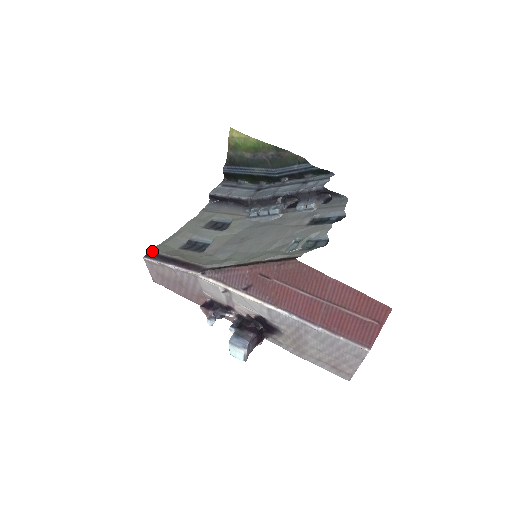
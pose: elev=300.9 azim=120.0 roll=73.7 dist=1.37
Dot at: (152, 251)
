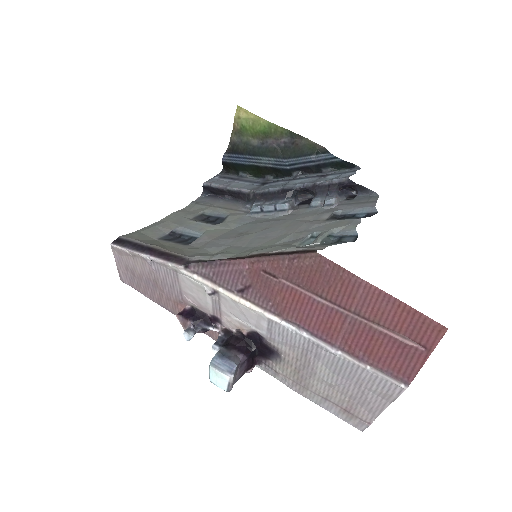
Dot at: (123, 237)
